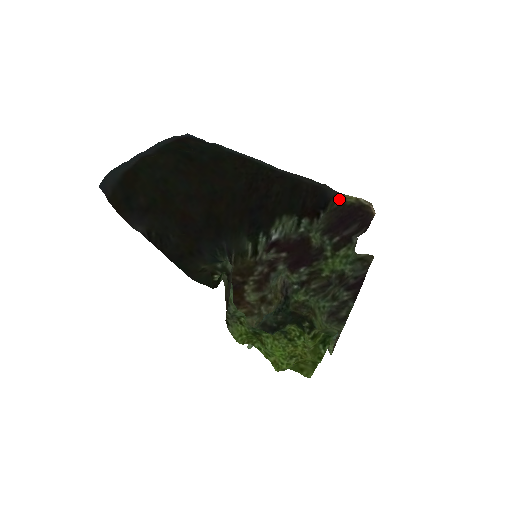
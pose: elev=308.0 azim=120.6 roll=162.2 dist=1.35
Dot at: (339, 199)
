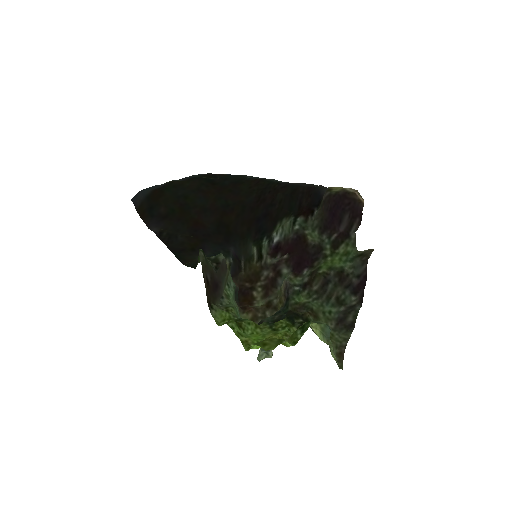
Dot at: (326, 191)
